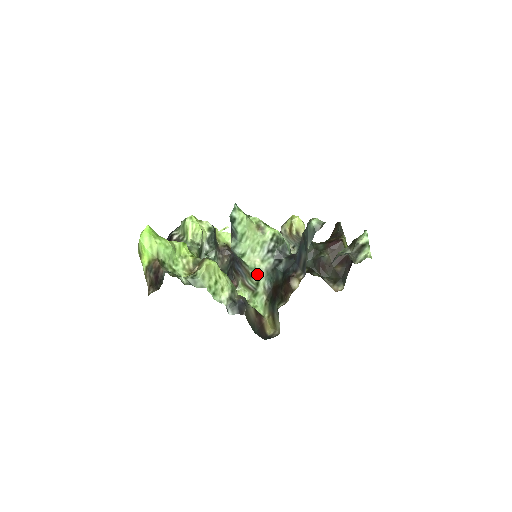
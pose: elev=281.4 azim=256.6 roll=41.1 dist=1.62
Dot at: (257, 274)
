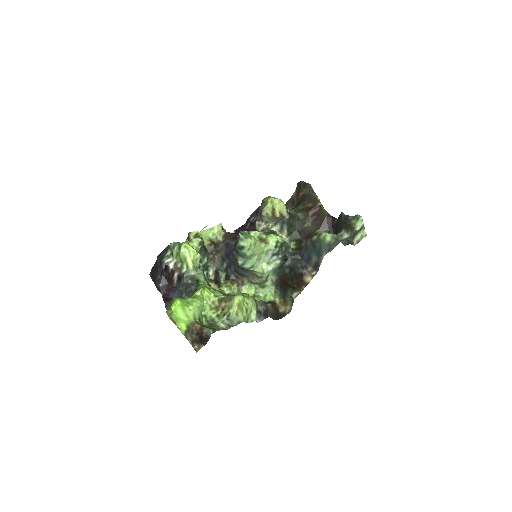
Dot at: (266, 275)
